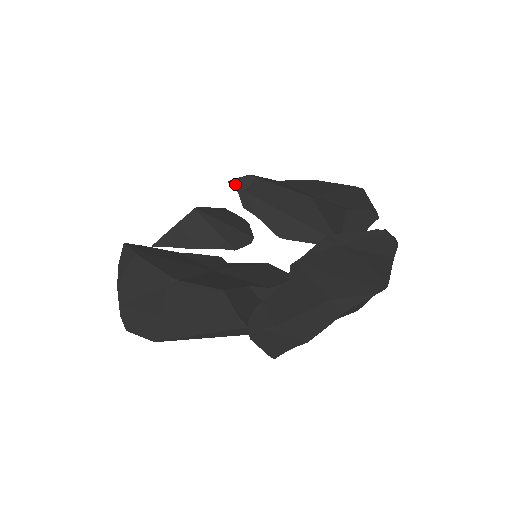
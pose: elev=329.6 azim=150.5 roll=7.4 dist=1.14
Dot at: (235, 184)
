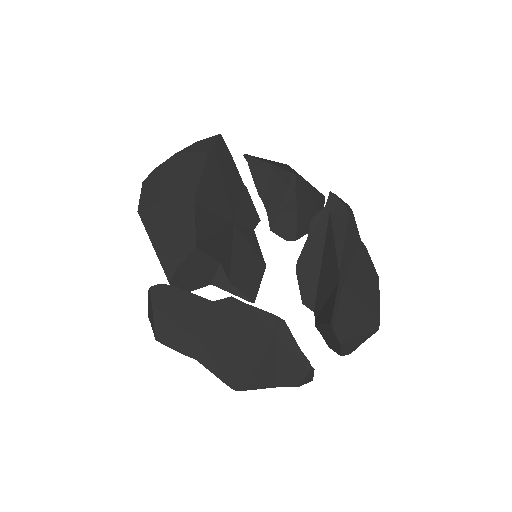
Dot at: (332, 200)
